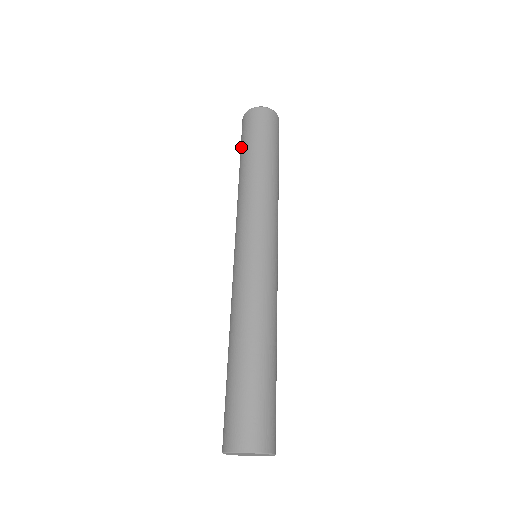
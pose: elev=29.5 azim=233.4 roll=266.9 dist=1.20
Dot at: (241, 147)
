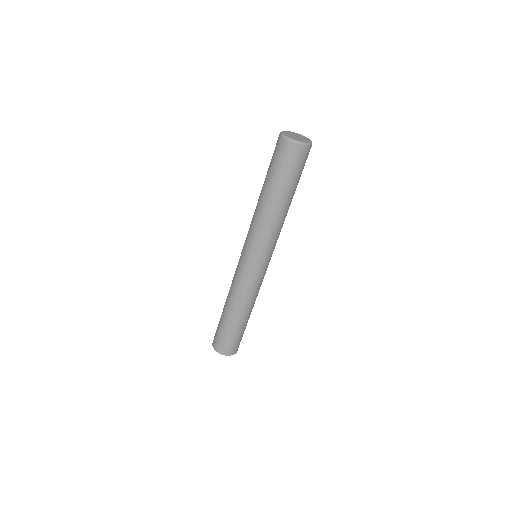
Dot at: (271, 172)
